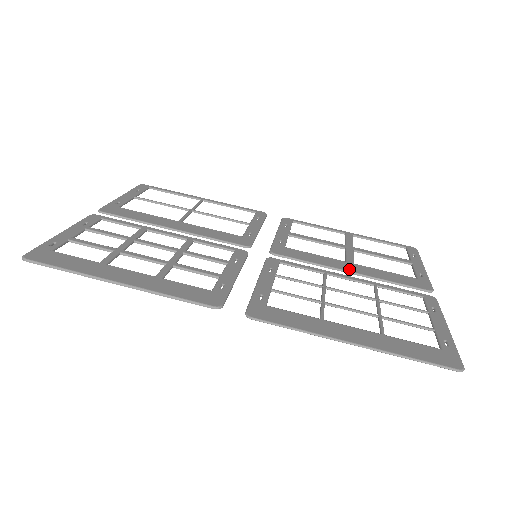
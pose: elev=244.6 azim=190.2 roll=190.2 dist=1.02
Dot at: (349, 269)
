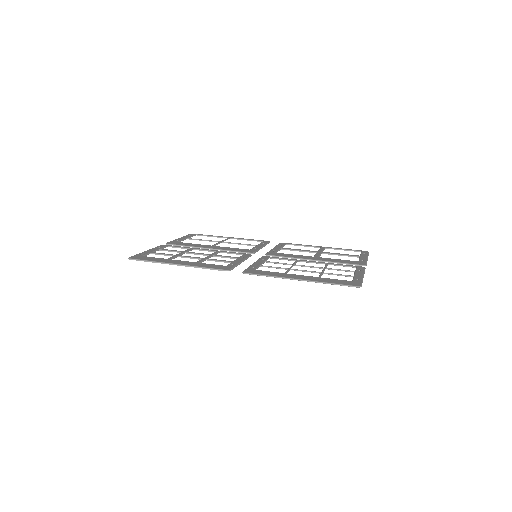
Dot at: (313, 259)
